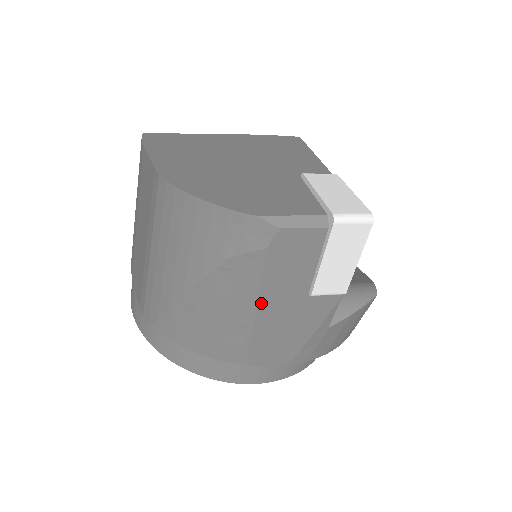
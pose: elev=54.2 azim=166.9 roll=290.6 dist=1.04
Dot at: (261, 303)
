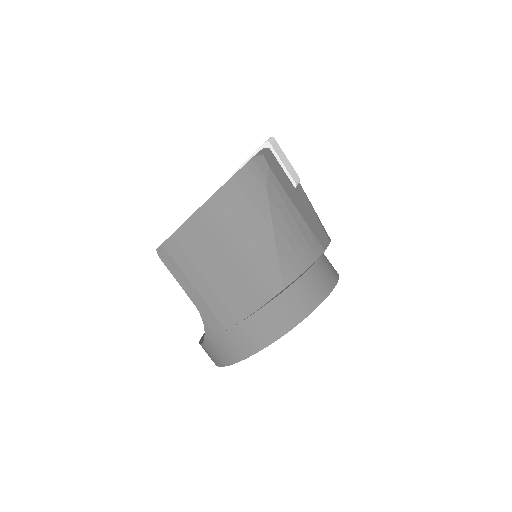
Dot at: (293, 201)
